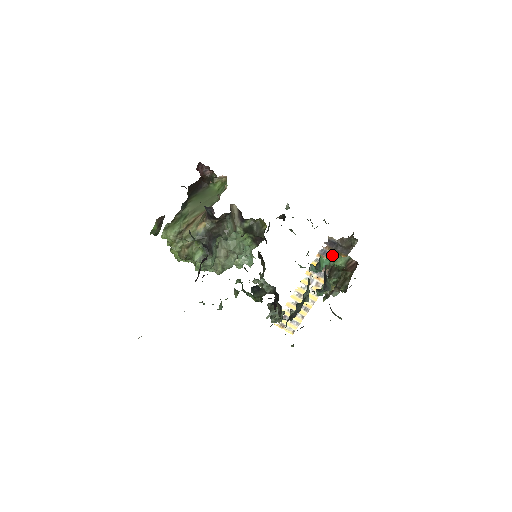
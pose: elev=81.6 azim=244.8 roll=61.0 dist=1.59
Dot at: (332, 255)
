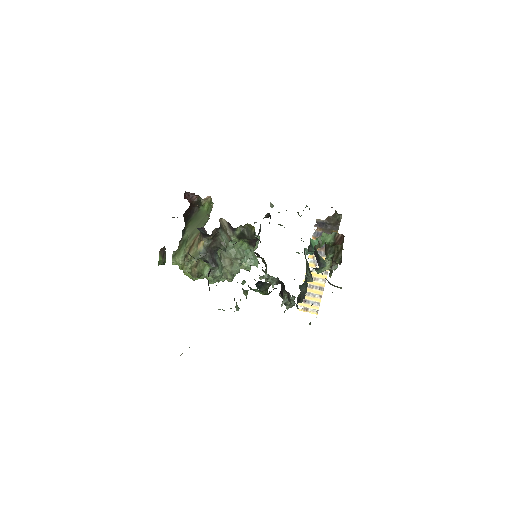
Dot at: occluded
